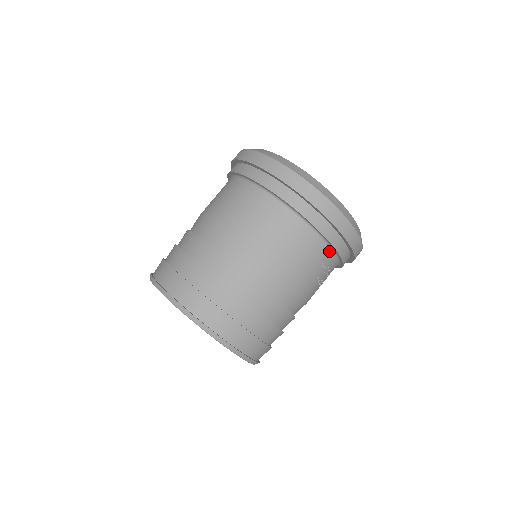
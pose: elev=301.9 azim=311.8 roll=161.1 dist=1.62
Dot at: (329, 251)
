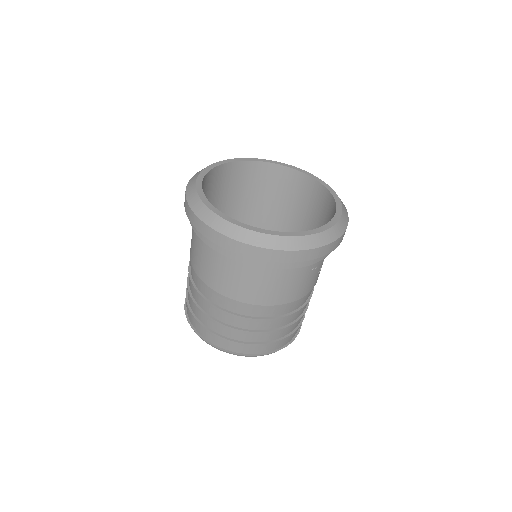
Dot at: occluded
